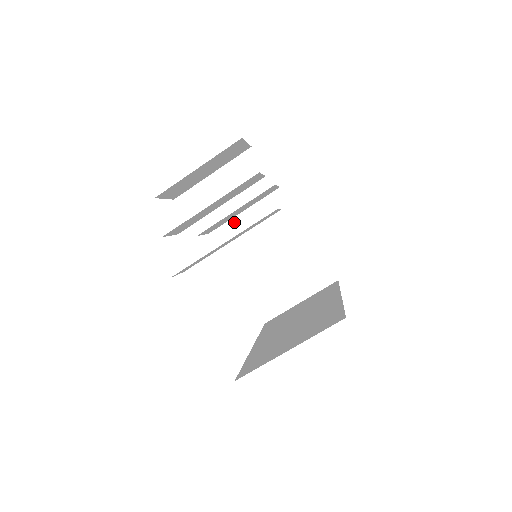
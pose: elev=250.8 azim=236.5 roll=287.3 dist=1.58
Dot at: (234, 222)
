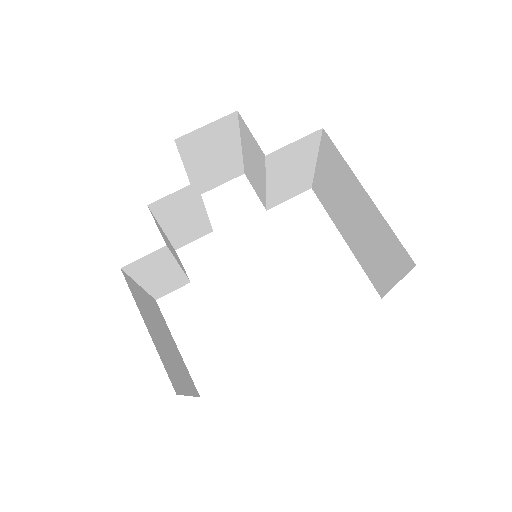
Dot at: (317, 175)
